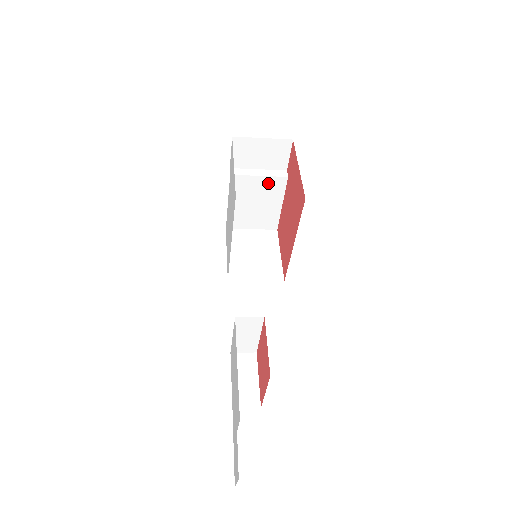
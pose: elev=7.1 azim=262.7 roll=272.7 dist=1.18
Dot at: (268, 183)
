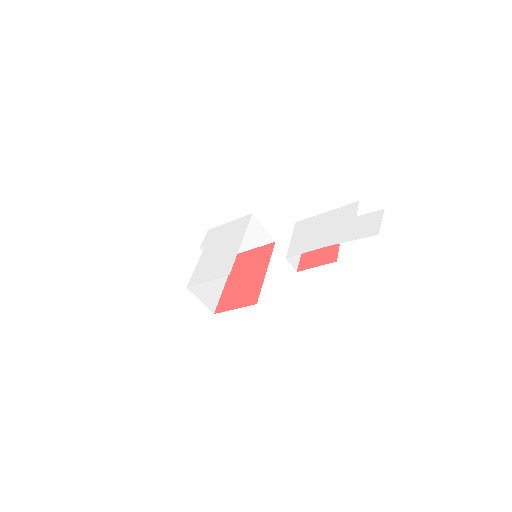
Dot at: occluded
